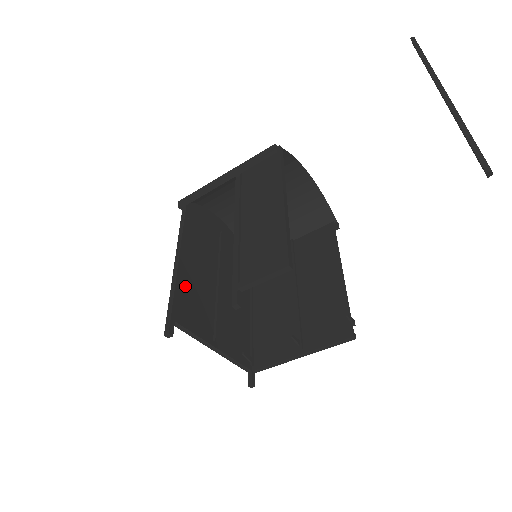
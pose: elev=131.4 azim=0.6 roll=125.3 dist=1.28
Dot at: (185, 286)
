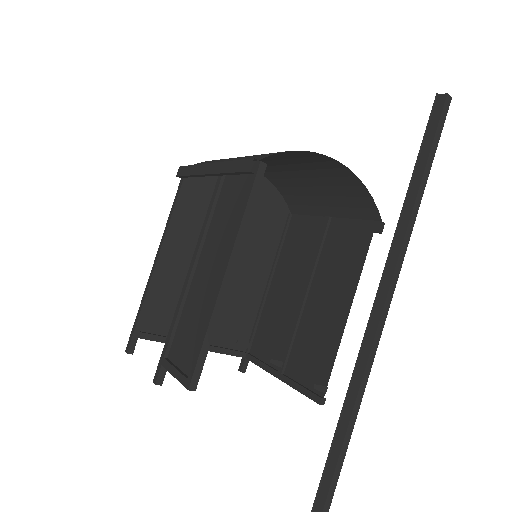
Dot at: (163, 289)
